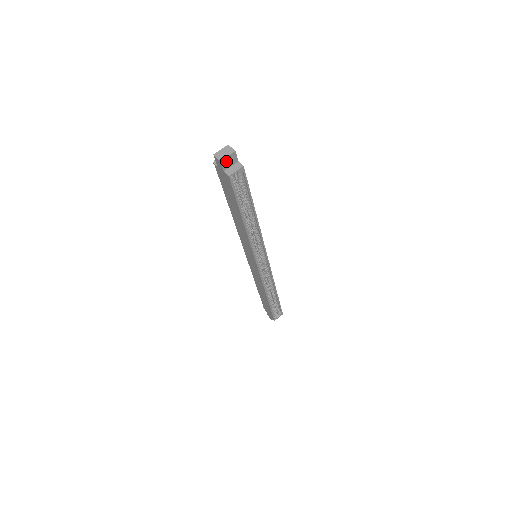
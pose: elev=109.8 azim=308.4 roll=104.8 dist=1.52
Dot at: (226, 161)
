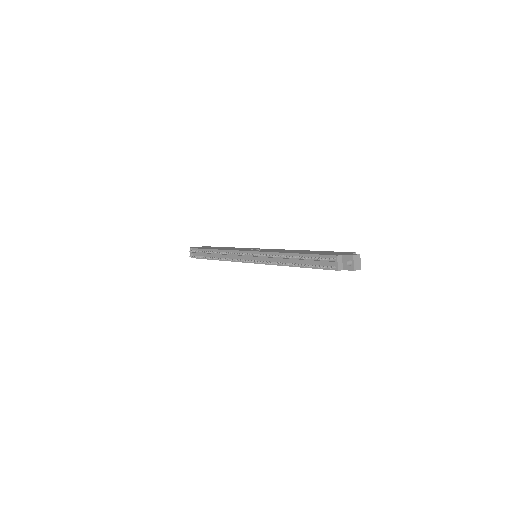
Dot at: (351, 263)
